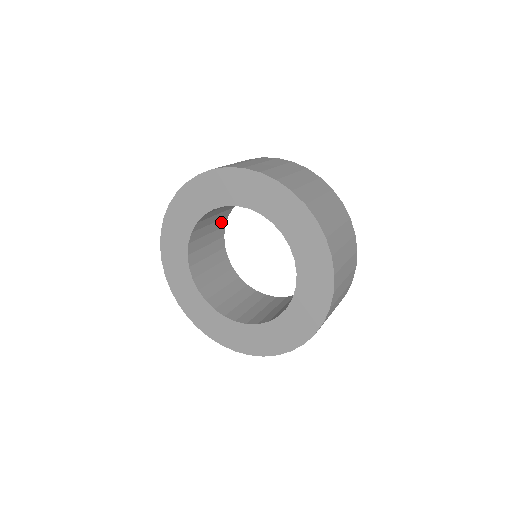
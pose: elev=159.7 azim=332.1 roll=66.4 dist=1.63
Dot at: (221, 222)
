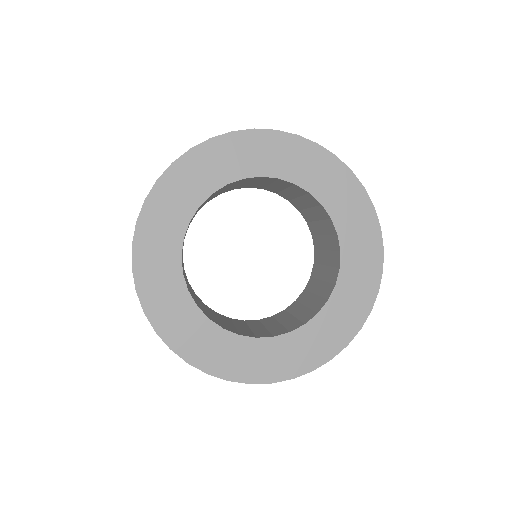
Dot at: occluded
